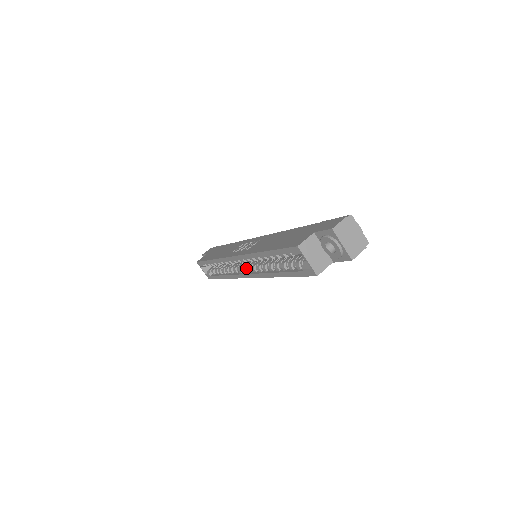
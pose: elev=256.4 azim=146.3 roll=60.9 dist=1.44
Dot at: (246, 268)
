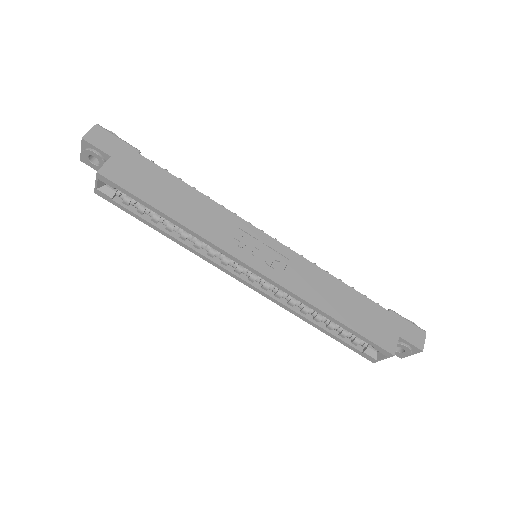
Dot at: (244, 271)
